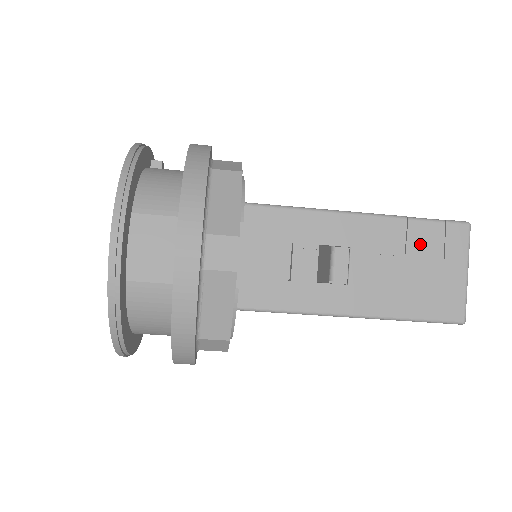
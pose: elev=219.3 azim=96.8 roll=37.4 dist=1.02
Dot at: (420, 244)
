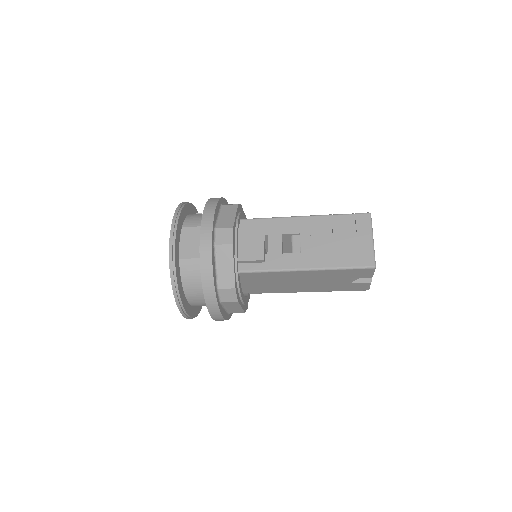
Dot at: (341, 227)
